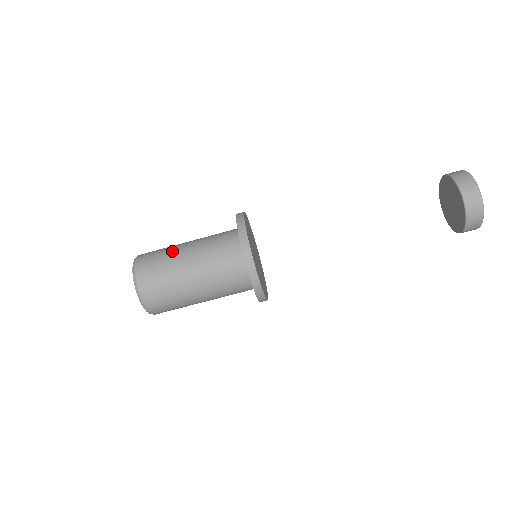
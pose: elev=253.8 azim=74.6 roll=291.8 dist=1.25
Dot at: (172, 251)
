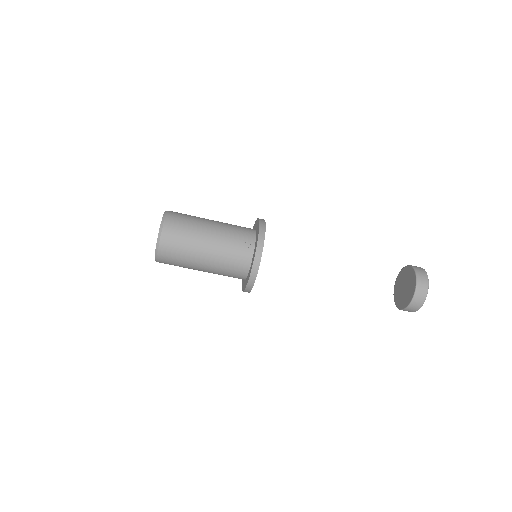
Dot at: (196, 233)
